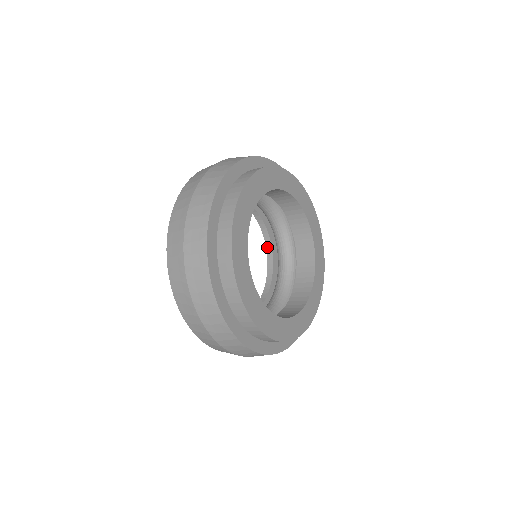
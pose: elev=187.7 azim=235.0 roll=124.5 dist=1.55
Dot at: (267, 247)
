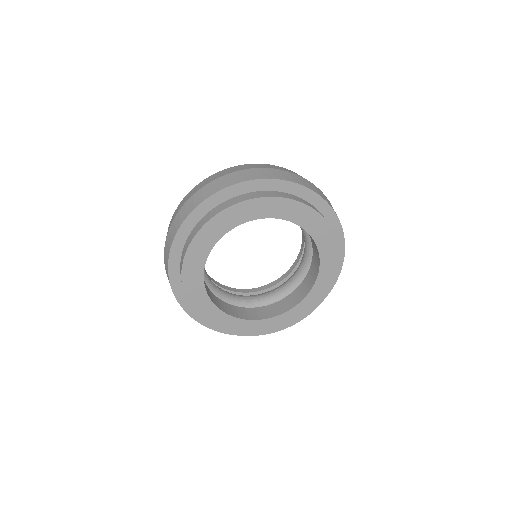
Dot at: (301, 249)
